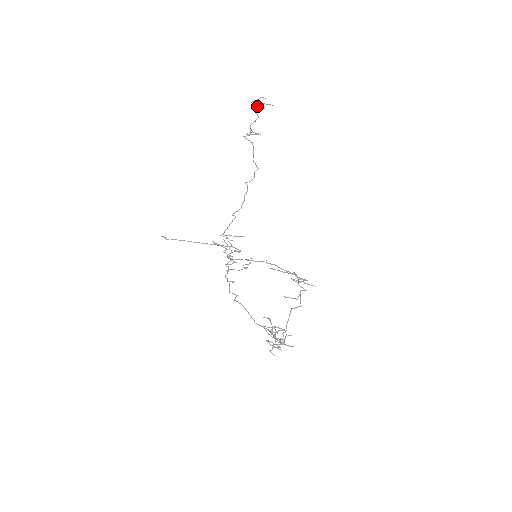
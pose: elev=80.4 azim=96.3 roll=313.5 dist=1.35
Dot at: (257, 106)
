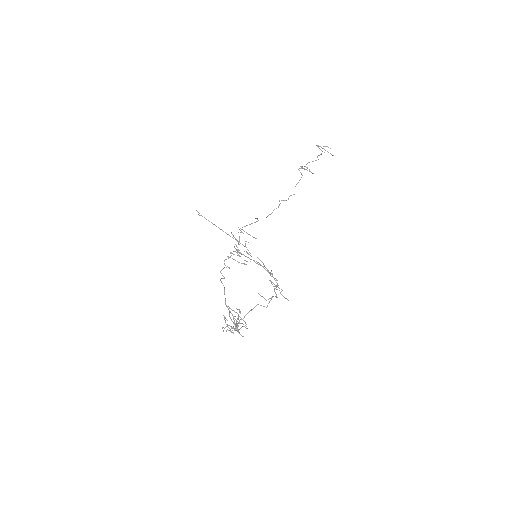
Dot at: occluded
